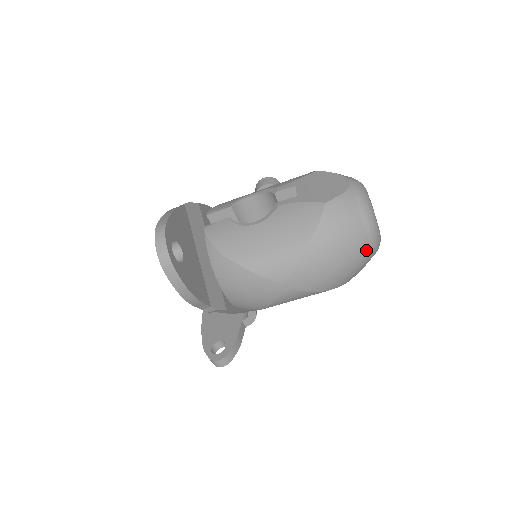
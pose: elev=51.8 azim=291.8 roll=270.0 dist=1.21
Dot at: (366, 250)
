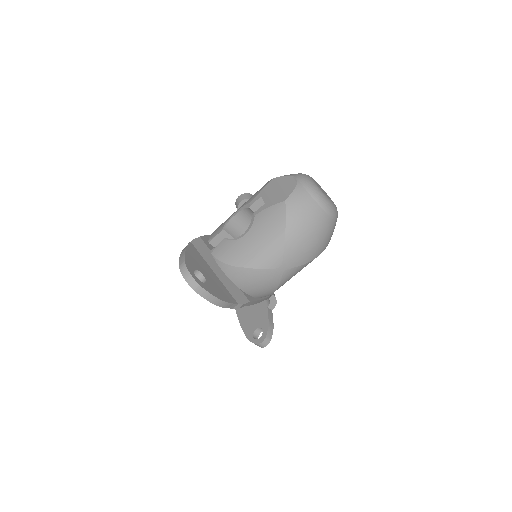
Dot at: (328, 220)
